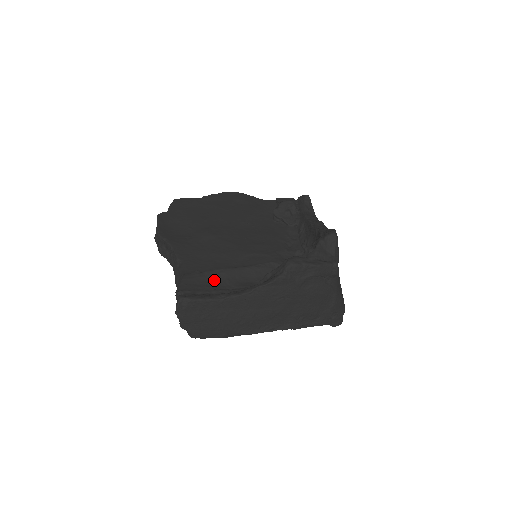
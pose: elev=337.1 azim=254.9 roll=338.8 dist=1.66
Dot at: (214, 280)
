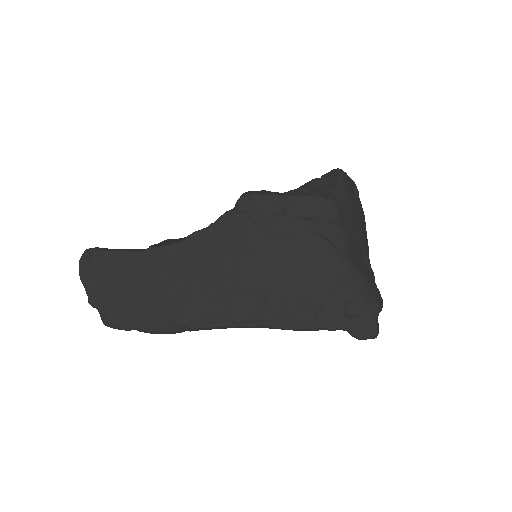
Dot at: occluded
